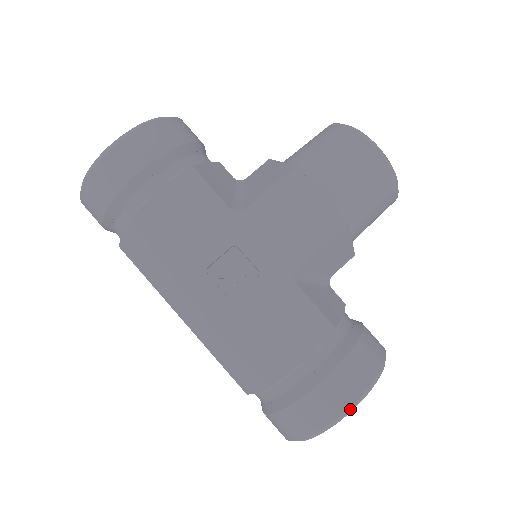
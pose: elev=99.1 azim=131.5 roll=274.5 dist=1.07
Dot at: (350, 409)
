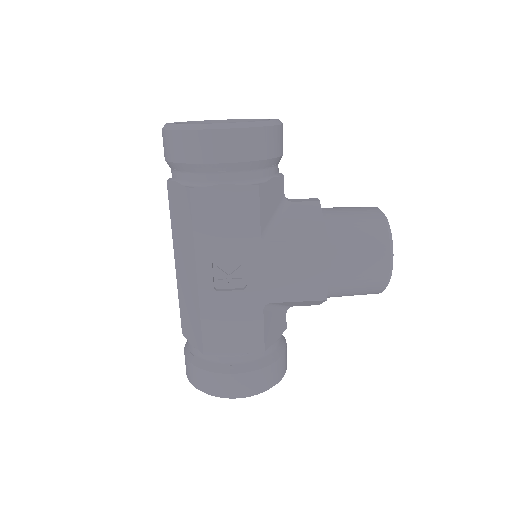
Dot at: (235, 398)
